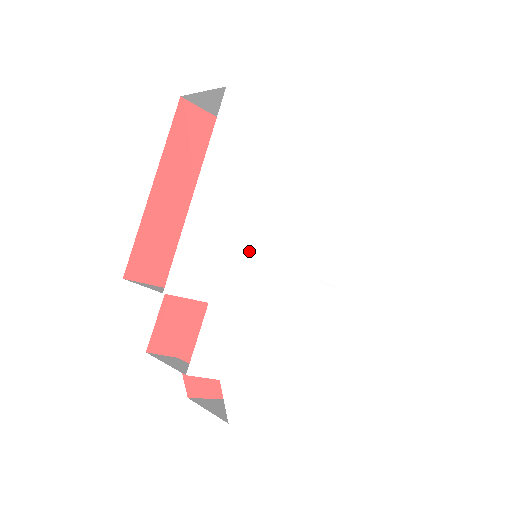
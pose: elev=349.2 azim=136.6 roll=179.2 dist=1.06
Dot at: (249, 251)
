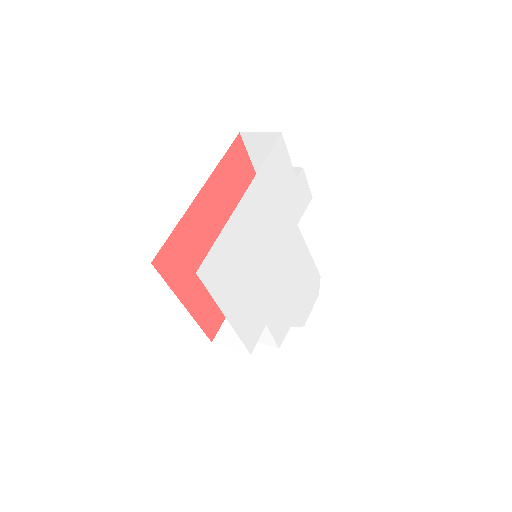
Dot at: (263, 285)
